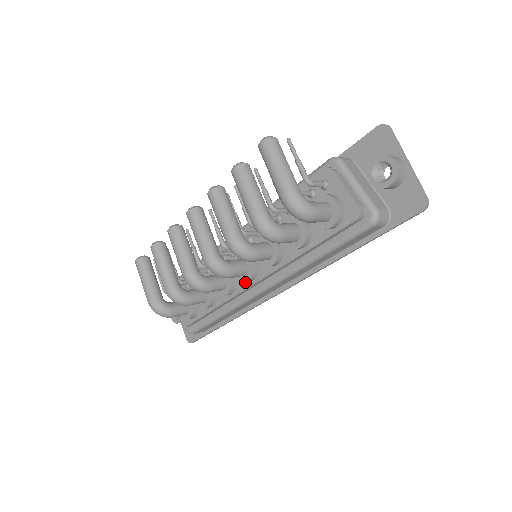
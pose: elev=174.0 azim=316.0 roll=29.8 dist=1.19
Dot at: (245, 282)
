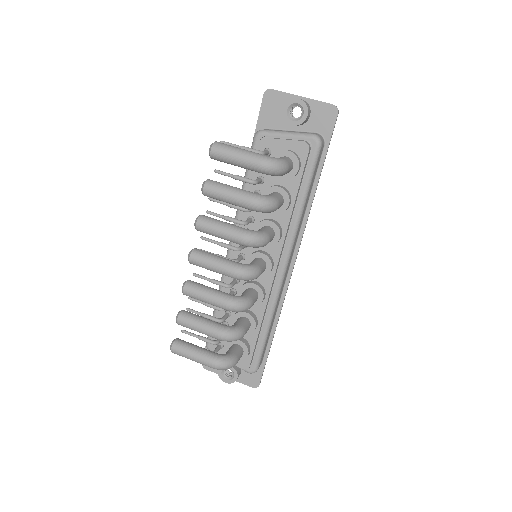
Dot at: (268, 276)
